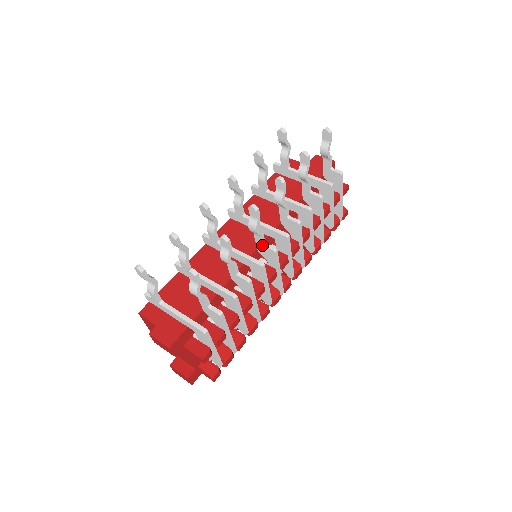
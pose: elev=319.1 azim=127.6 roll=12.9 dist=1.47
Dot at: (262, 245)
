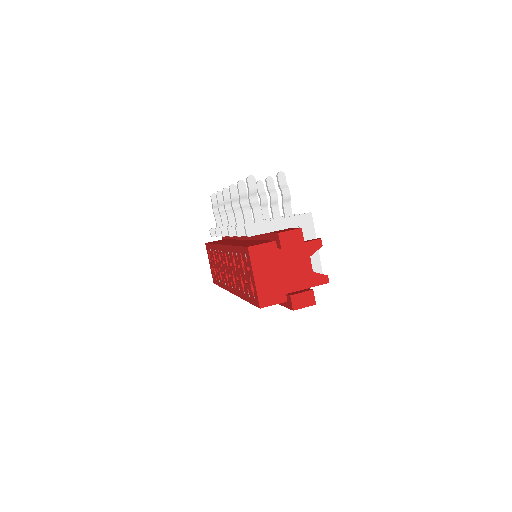
Dot at: (269, 218)
